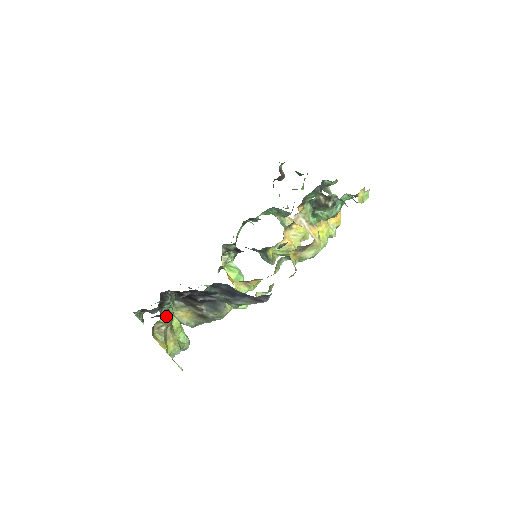
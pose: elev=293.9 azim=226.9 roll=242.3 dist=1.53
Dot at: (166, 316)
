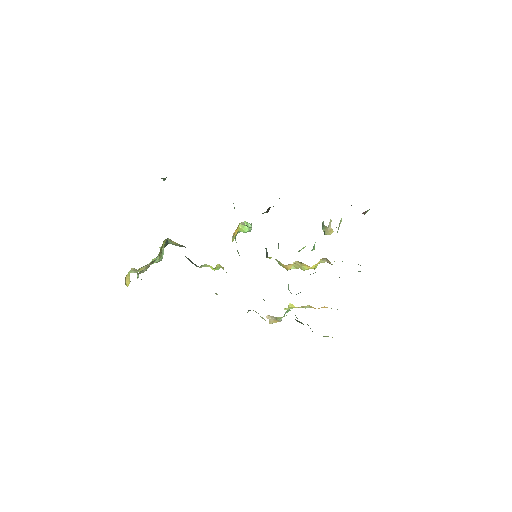
Dot at: occluded
